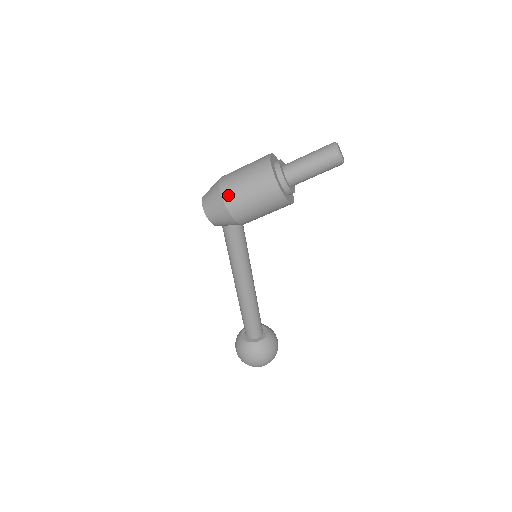
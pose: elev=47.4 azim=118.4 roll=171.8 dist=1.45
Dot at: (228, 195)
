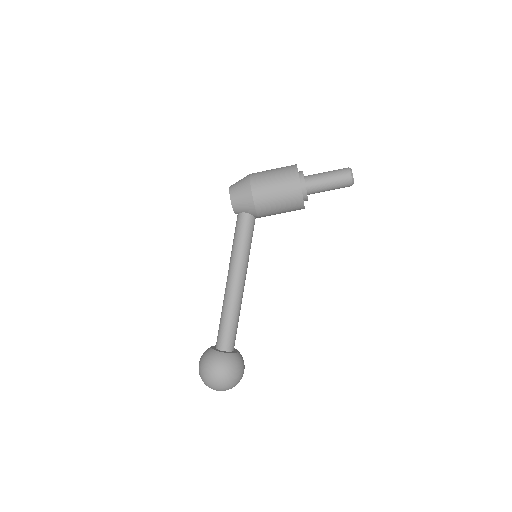
Dot at: (255, 178)
